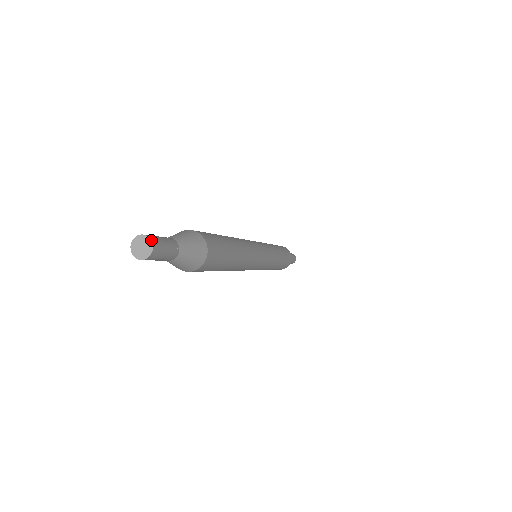
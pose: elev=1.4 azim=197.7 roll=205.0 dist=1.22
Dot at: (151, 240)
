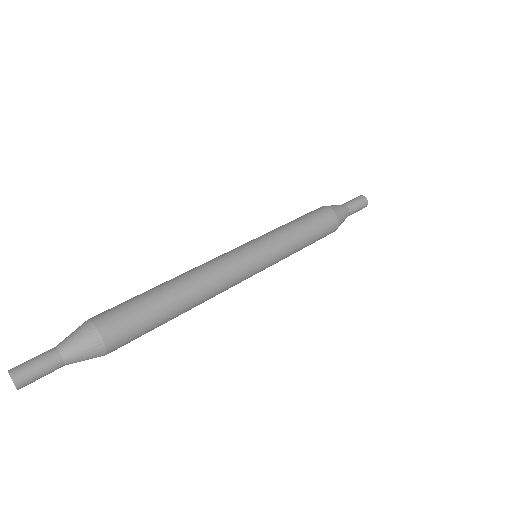
Dot at: (14, 383)
